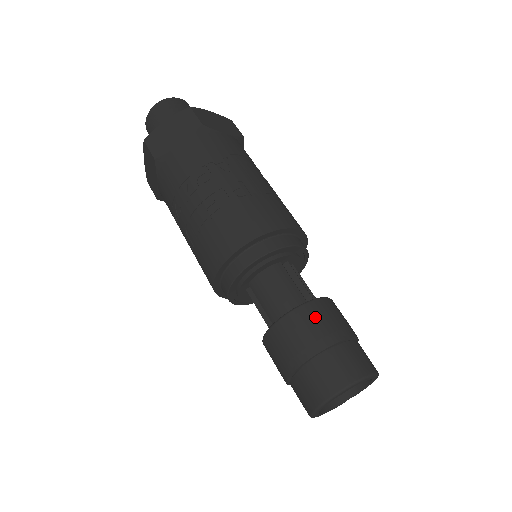
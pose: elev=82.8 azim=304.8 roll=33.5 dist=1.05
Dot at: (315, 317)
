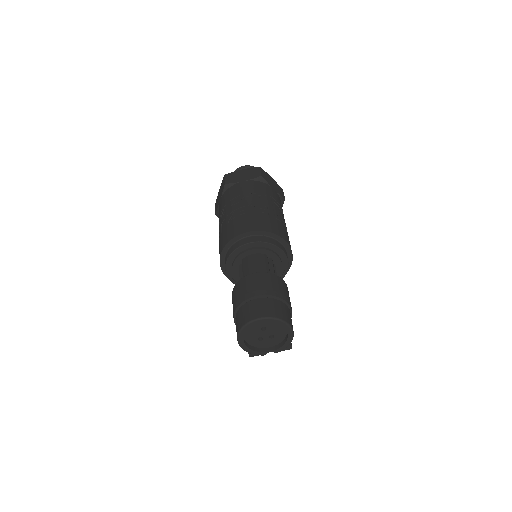
Dot at: (269, 280)
